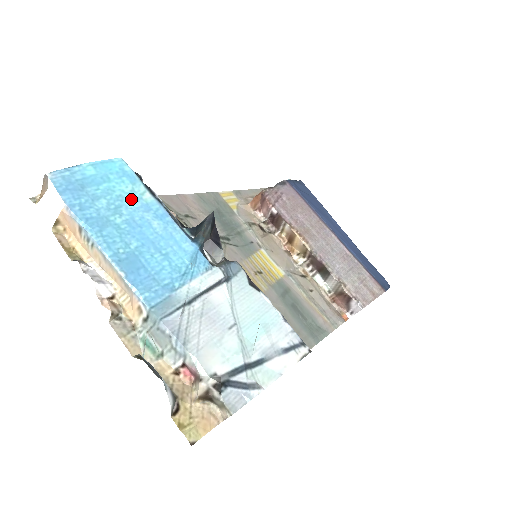
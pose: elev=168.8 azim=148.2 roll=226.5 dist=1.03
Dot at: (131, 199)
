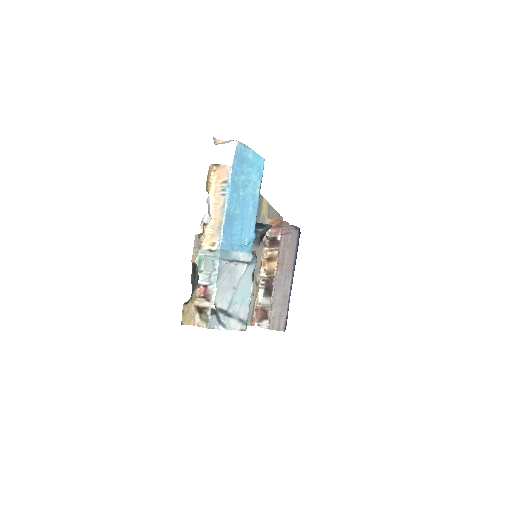
Dot at: (252, 186)
